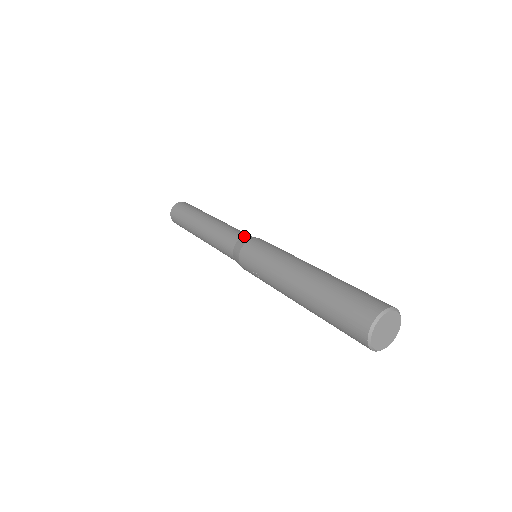
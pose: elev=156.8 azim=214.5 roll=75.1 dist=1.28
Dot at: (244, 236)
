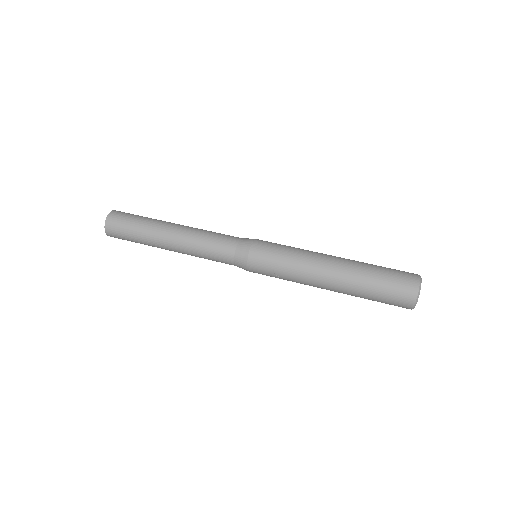
Dot at: (239, 240)
